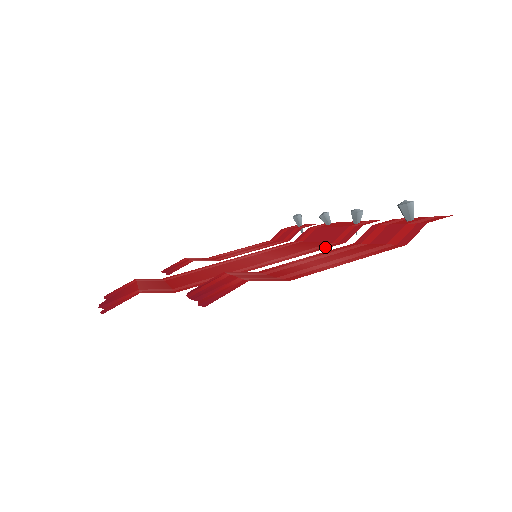
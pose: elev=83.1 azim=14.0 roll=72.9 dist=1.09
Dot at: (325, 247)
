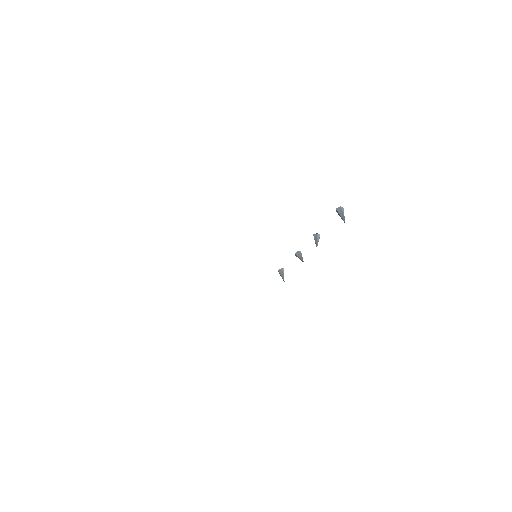
Dot at: occluded
